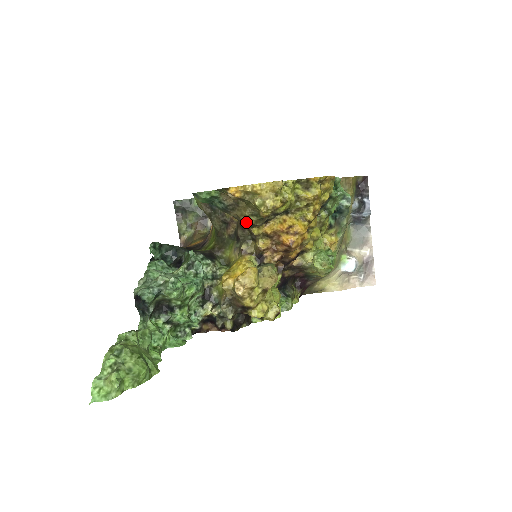
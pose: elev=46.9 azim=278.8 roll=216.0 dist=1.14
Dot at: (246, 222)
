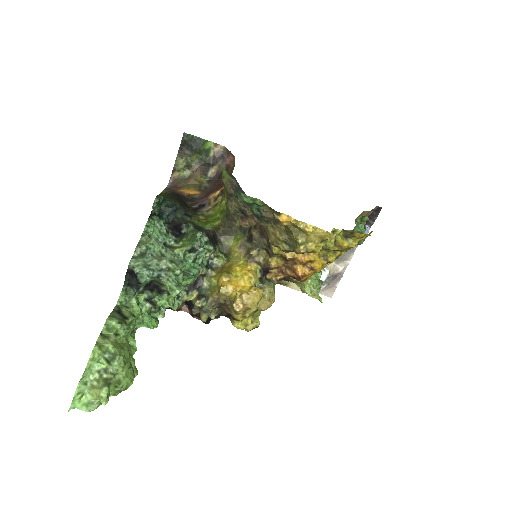
Dot at: (275, 243)
